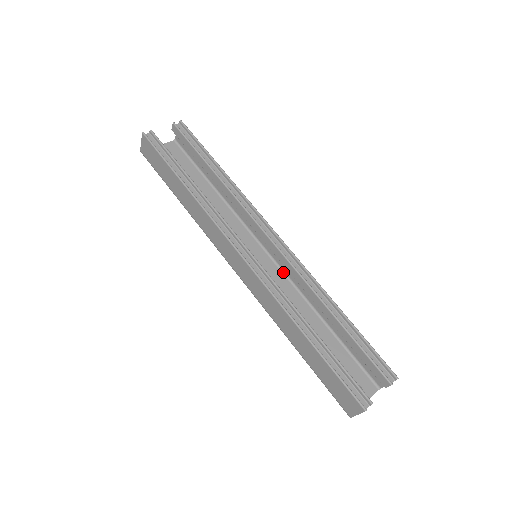
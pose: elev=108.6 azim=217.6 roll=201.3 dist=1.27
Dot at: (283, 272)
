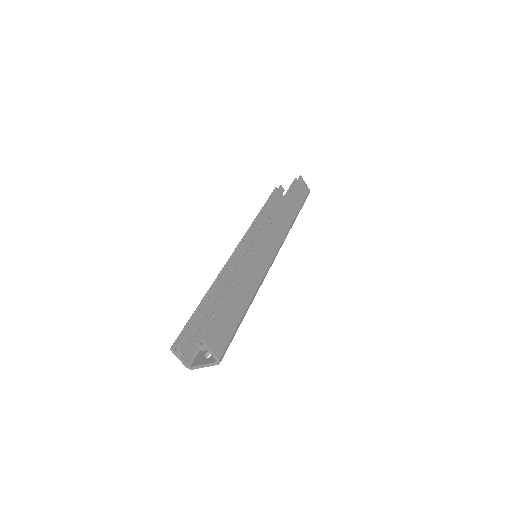
Dot at: occluded
